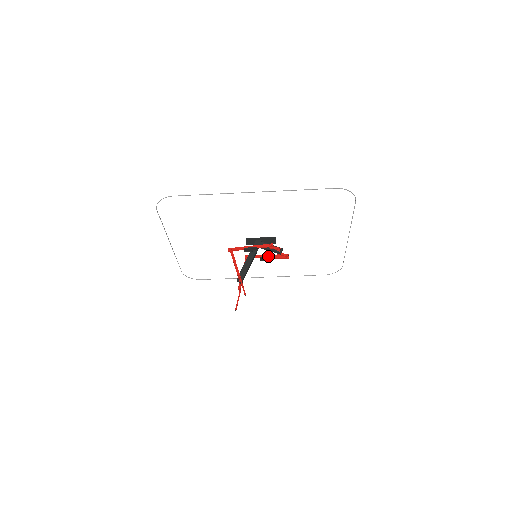
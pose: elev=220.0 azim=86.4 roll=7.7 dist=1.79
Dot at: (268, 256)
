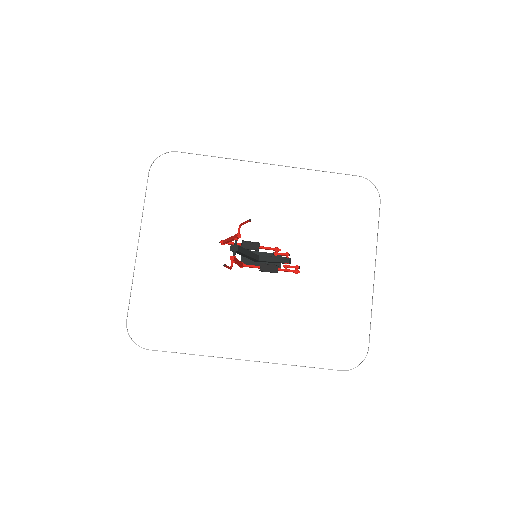
Dot at: (271, 267)
